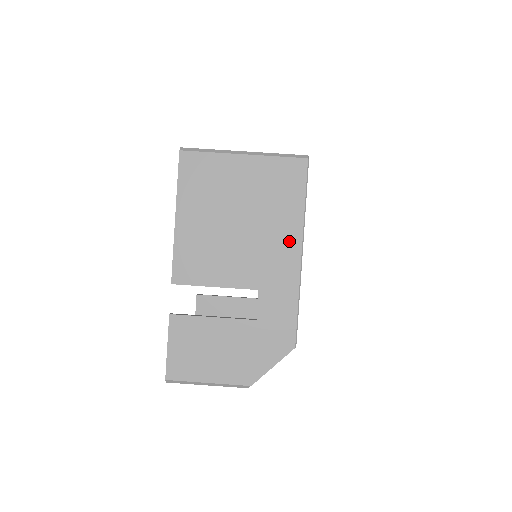
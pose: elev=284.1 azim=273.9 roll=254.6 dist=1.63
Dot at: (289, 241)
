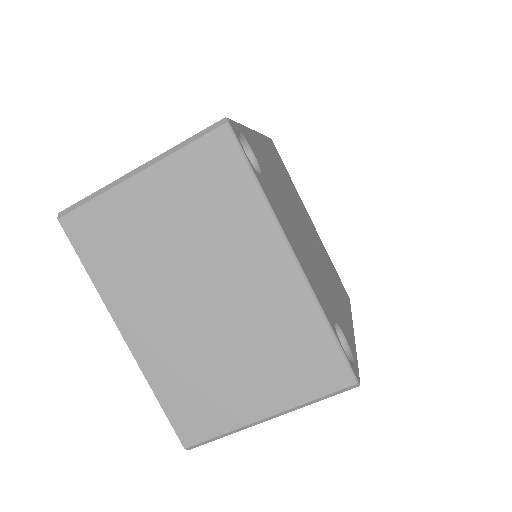
Dot at: occluded
